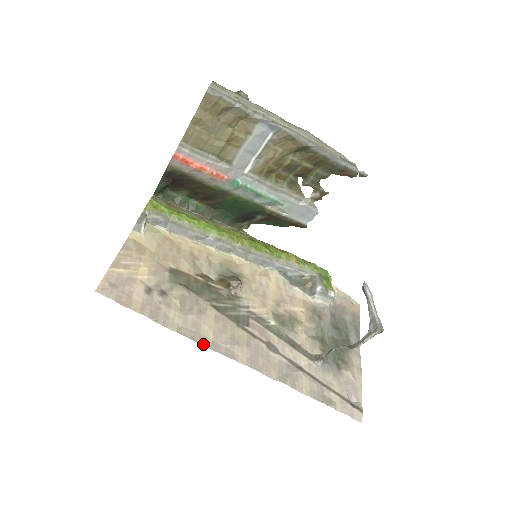
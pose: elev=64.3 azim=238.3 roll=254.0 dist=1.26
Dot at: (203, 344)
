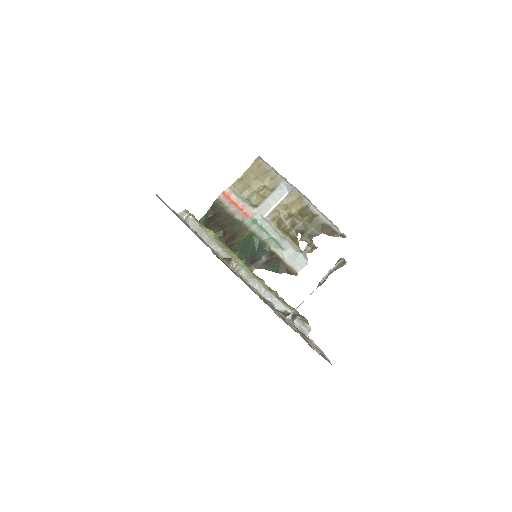
Dot at: occluded
